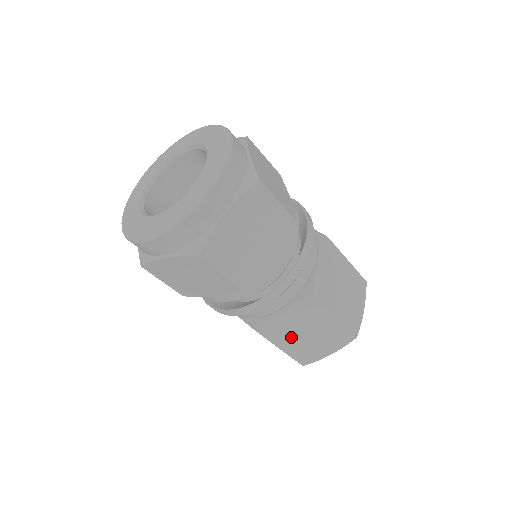
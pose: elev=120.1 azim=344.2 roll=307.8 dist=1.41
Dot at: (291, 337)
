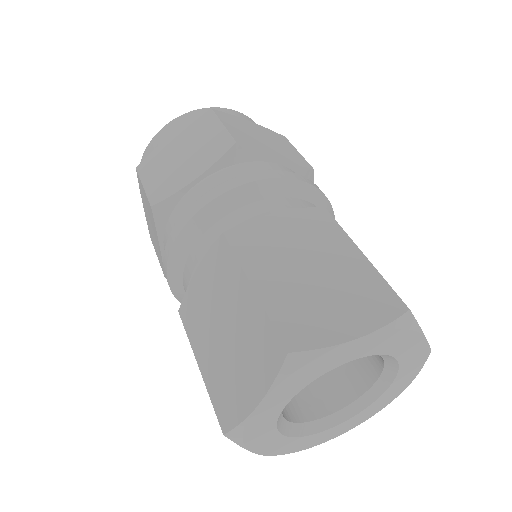
Dot at: (208, 334)
